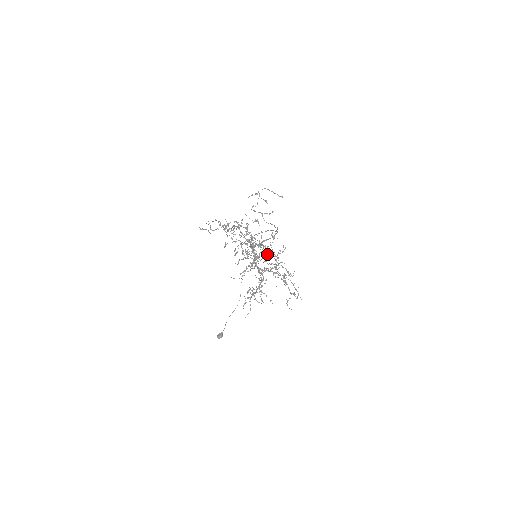
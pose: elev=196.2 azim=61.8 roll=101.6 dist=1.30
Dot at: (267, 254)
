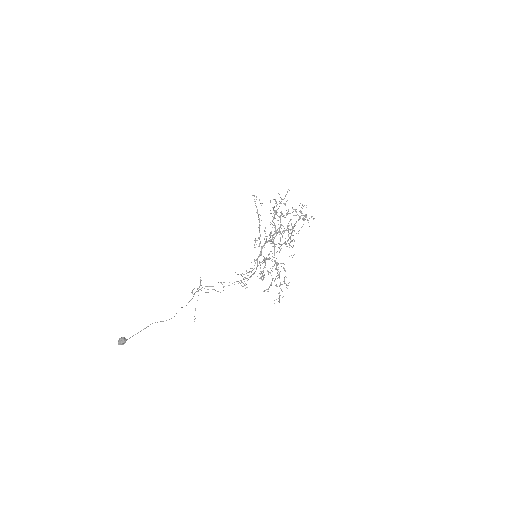
Dot at: occluded
